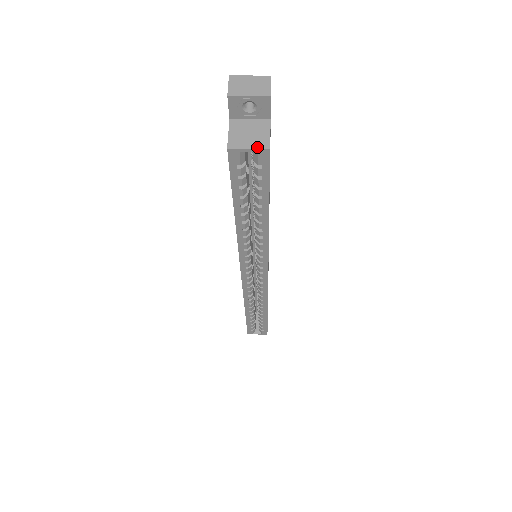
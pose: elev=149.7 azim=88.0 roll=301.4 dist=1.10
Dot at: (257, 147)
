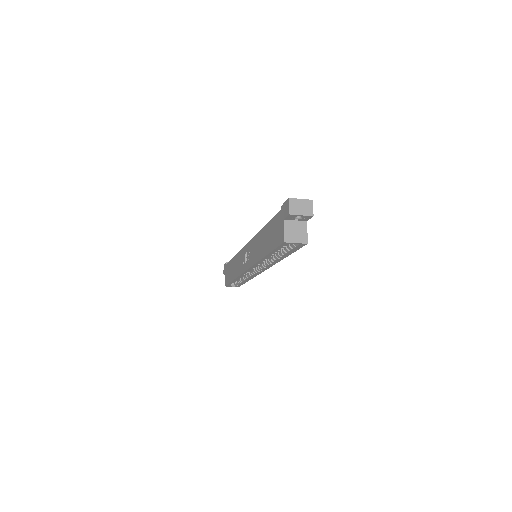
Dot at: (301, 242)
